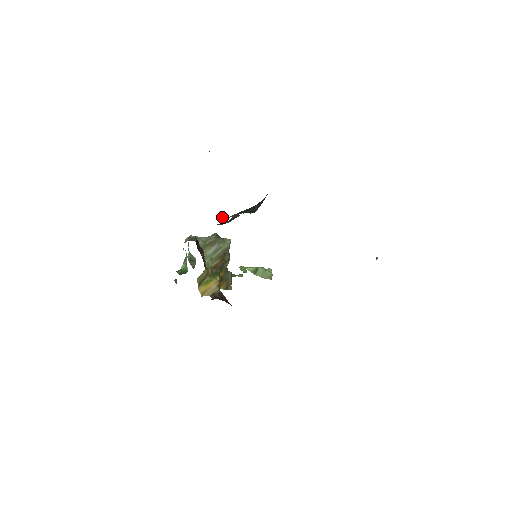
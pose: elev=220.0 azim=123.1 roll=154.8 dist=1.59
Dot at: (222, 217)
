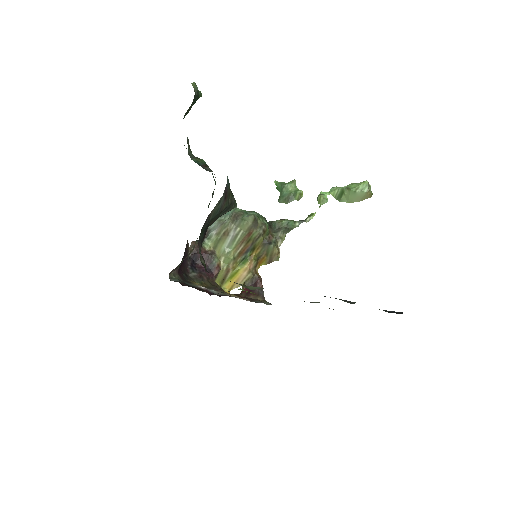
Dot at: occluded
